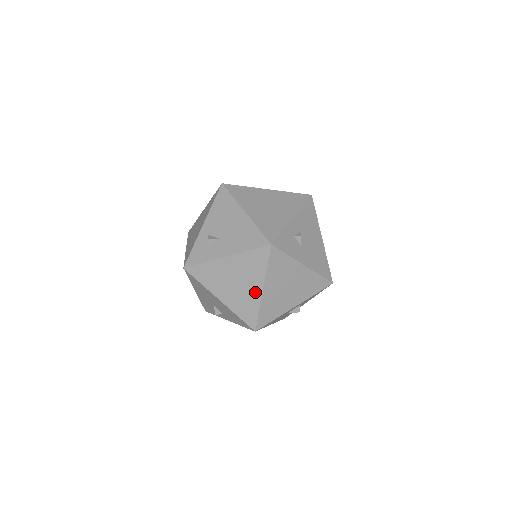
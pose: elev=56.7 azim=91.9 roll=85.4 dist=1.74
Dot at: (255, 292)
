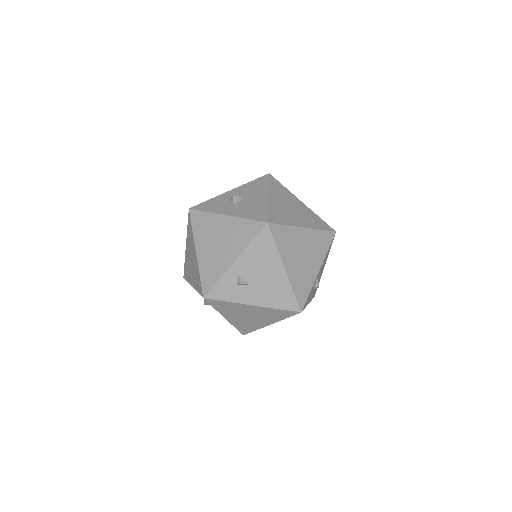
Dot at: (262, 324)
